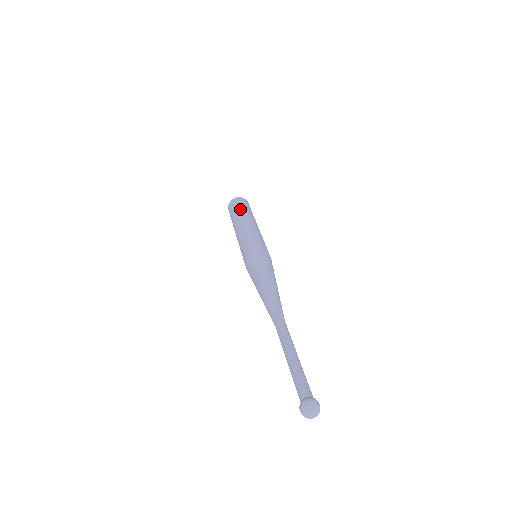
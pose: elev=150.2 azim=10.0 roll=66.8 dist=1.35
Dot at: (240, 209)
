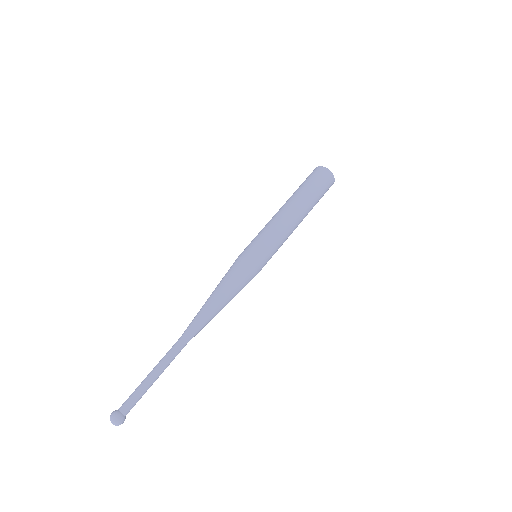
Dot at: (305, 189)
